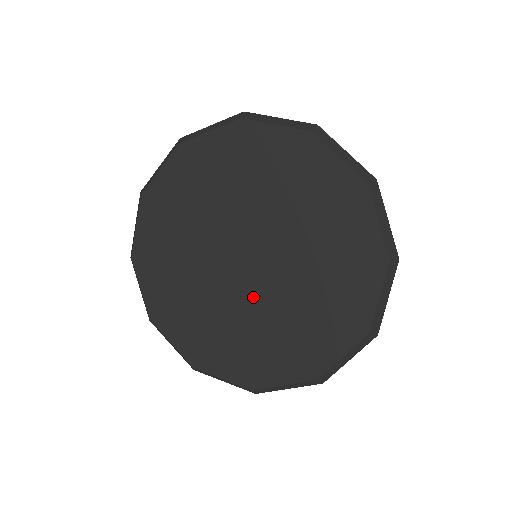
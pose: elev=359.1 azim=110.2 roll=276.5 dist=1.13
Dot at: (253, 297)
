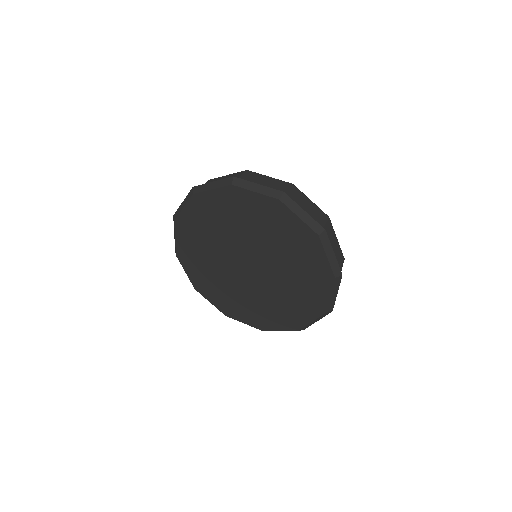
Dot at: (256, 286)
